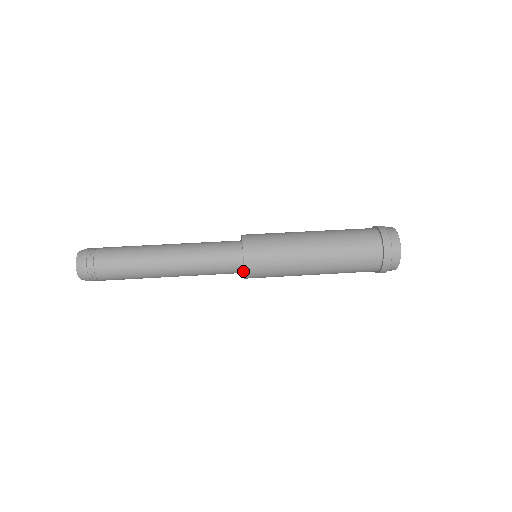
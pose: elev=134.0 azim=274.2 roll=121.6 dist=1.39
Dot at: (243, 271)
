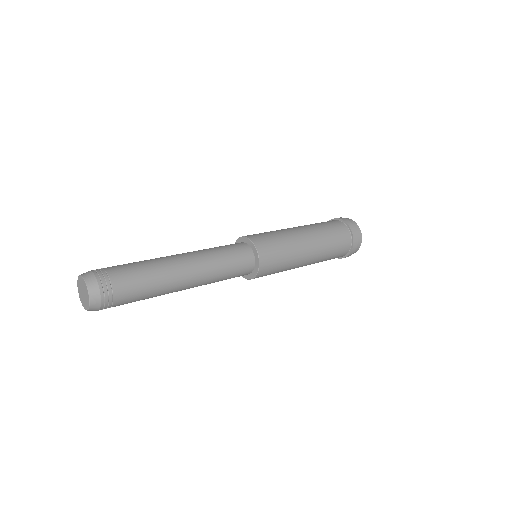
Dot at: (252, 251)
